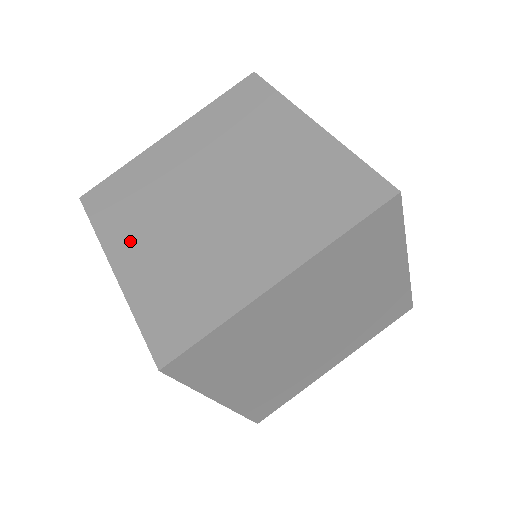
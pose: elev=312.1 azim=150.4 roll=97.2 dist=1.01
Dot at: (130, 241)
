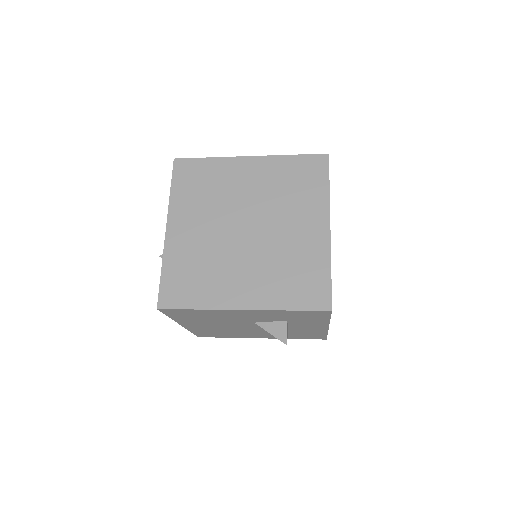
Dot at: occluded
